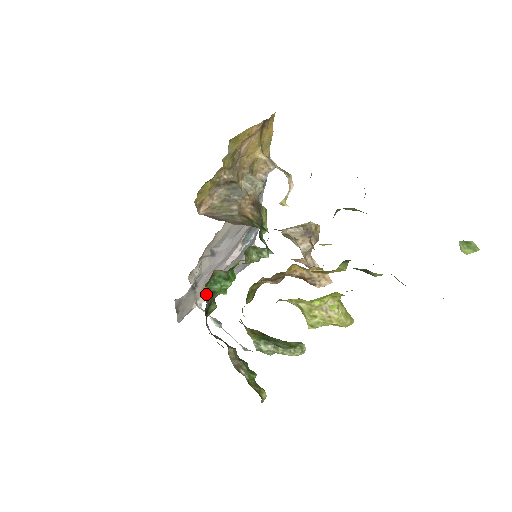
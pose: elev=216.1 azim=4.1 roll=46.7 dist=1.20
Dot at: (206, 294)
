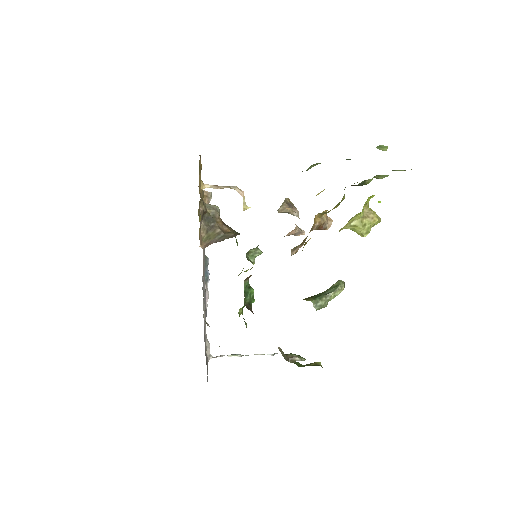
Dot at: (247, 307)
